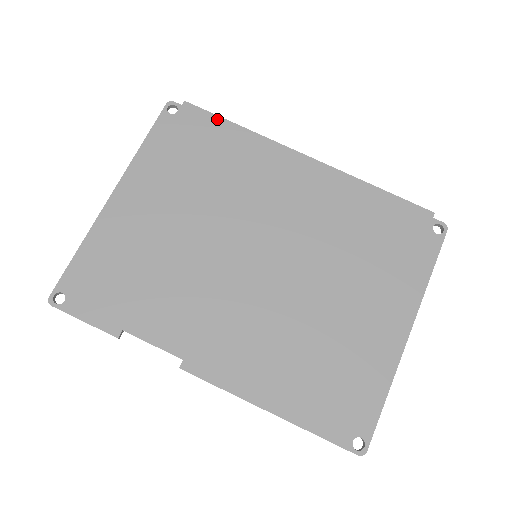
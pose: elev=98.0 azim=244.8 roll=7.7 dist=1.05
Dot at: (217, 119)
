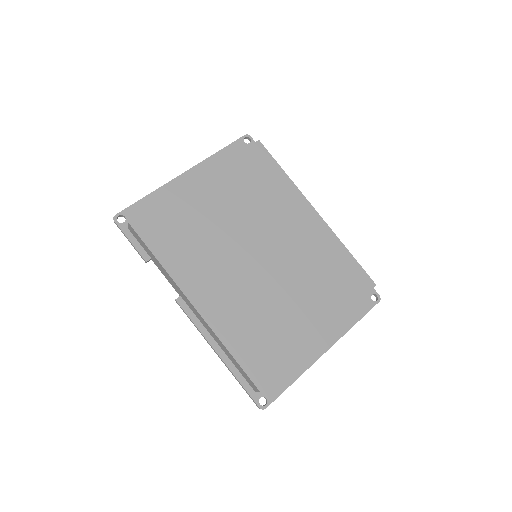
Dot at: (273, 161)
